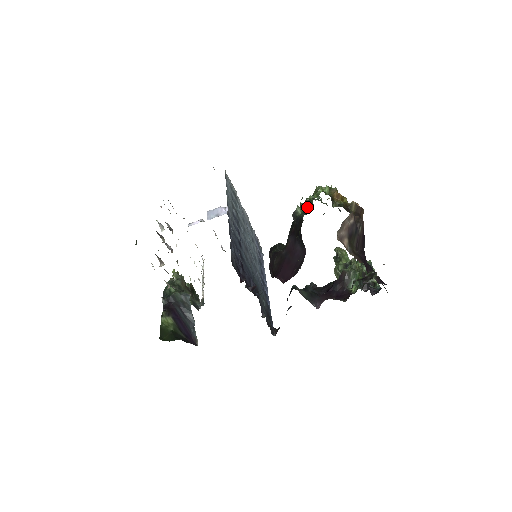
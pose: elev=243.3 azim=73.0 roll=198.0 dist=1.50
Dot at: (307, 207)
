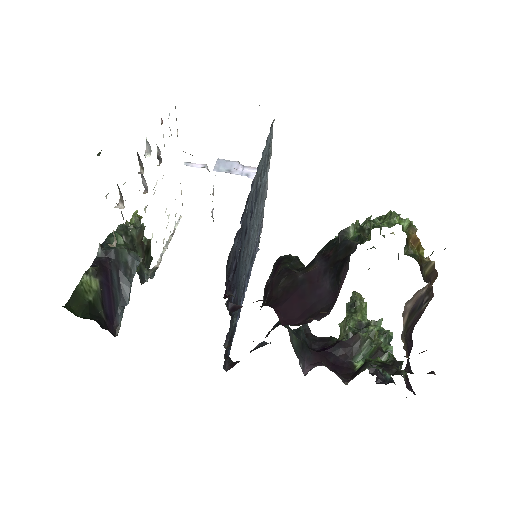
Dot at: (365, 232)
